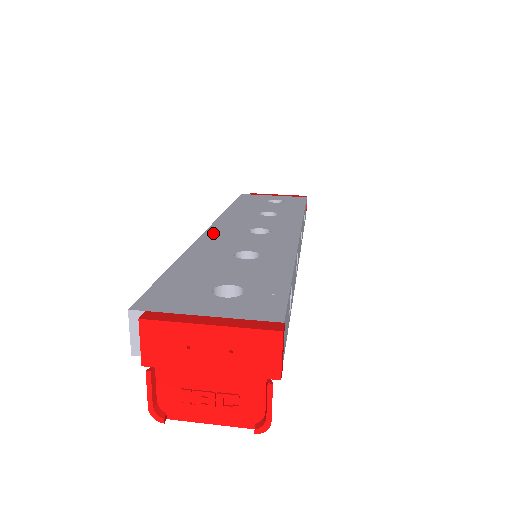
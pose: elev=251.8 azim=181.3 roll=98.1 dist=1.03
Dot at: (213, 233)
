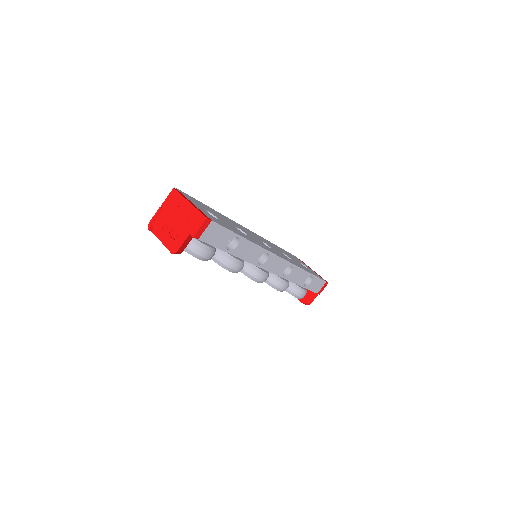
Dot at: (245, 228)
